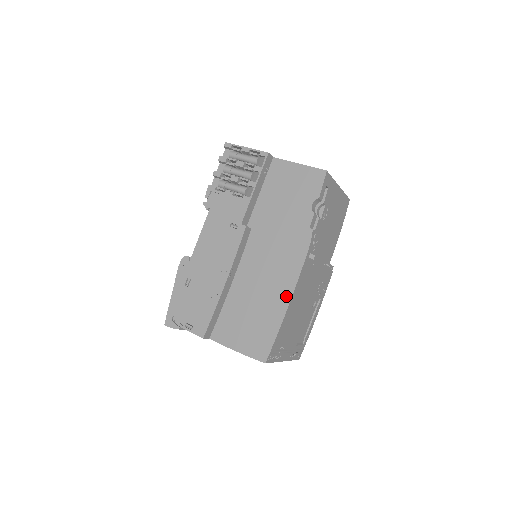
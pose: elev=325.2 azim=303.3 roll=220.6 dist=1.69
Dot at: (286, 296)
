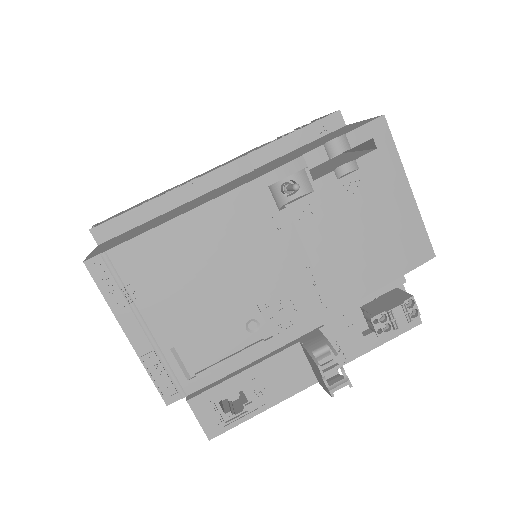
Dot at: (194, 207)
